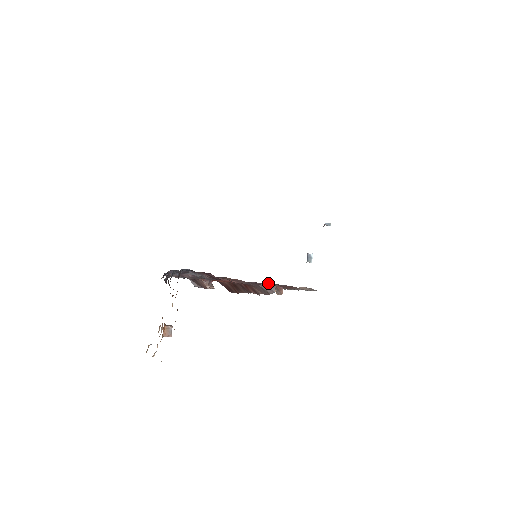
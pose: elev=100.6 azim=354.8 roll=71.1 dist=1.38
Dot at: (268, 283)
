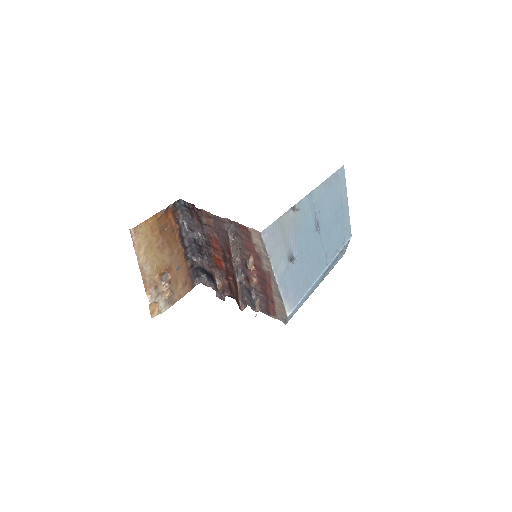
Dot at: (229, 223)
